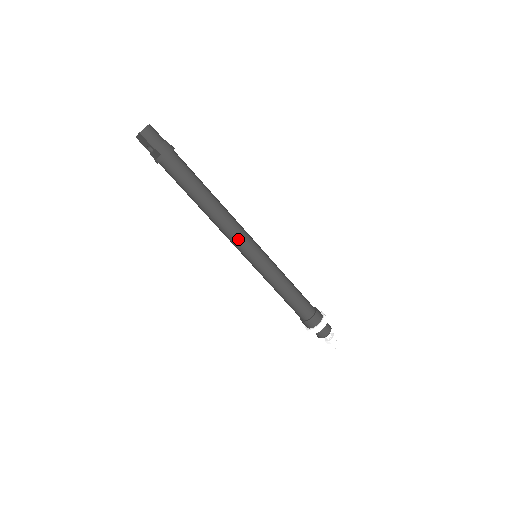
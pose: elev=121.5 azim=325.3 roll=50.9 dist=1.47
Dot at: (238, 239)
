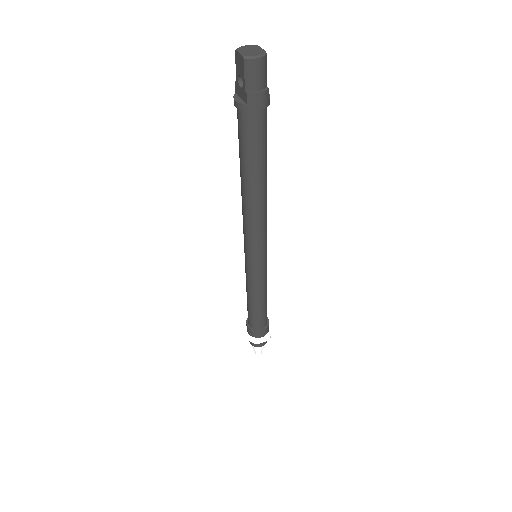
Dot at: (252, 238)
